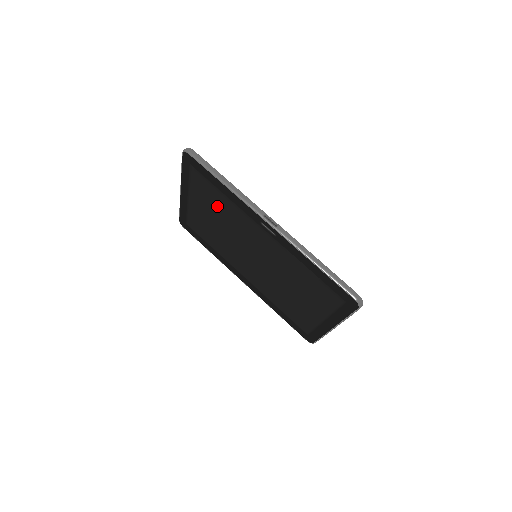
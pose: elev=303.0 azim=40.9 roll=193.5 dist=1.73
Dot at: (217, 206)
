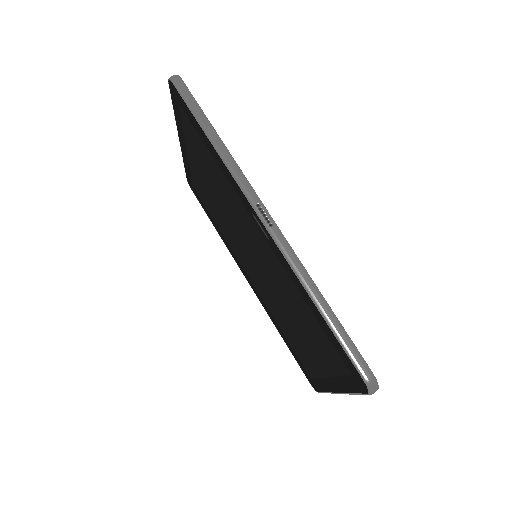
Dot at: (210, 172)
